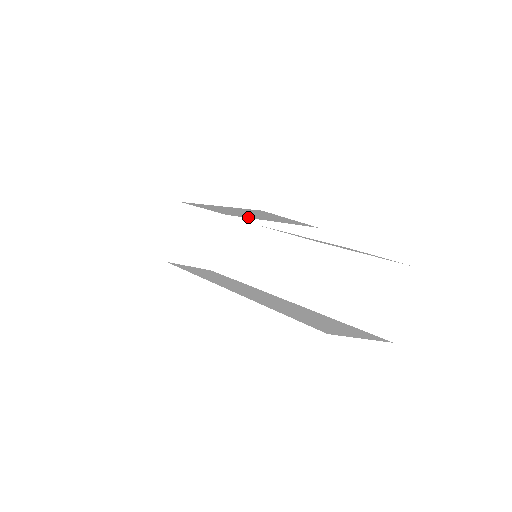
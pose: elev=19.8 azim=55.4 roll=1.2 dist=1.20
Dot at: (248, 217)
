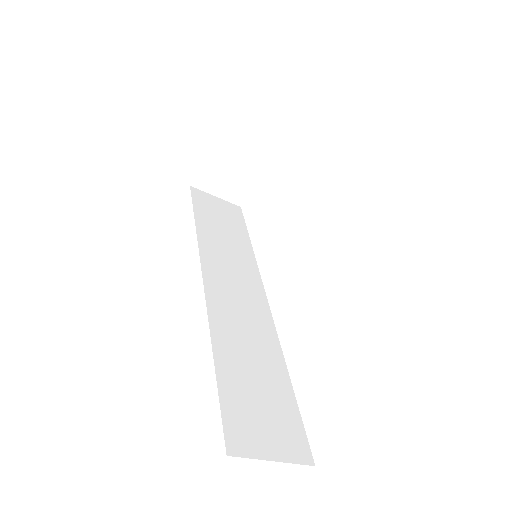
Dot at: occluded
